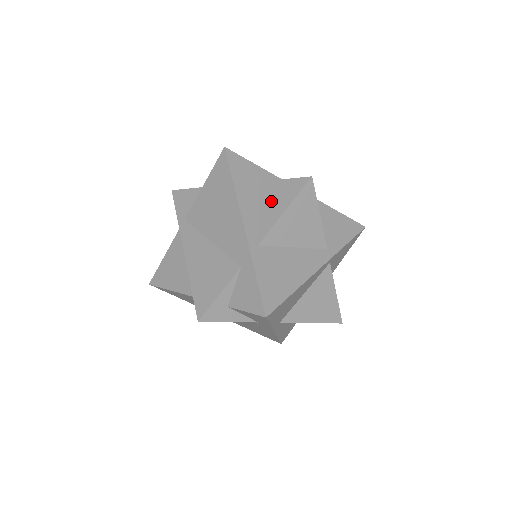
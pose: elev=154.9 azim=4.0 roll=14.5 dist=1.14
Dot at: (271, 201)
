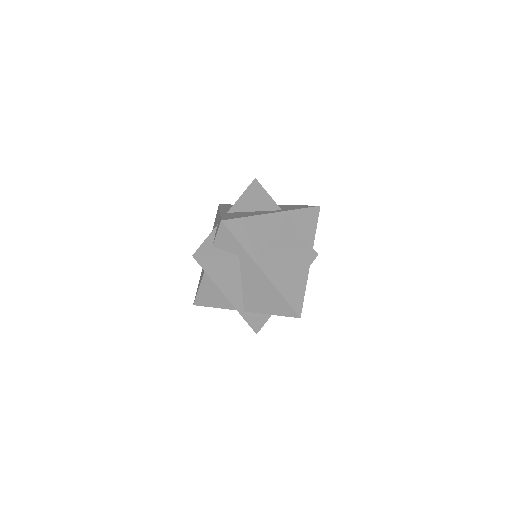
Dot at: occluded
